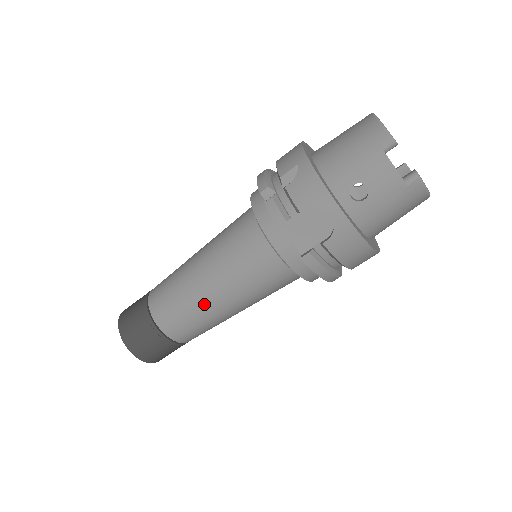
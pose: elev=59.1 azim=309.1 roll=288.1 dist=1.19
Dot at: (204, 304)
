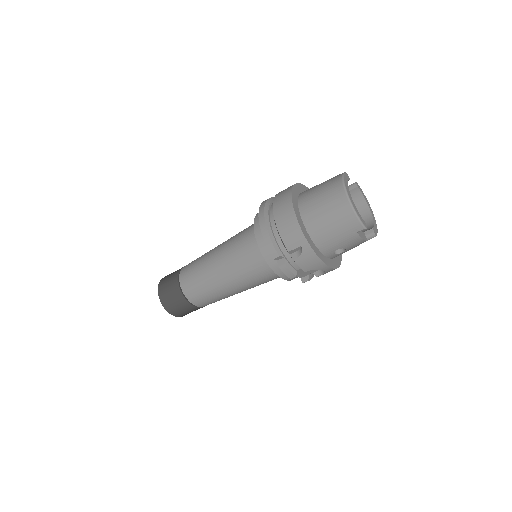
Dot at: (231, 295)
